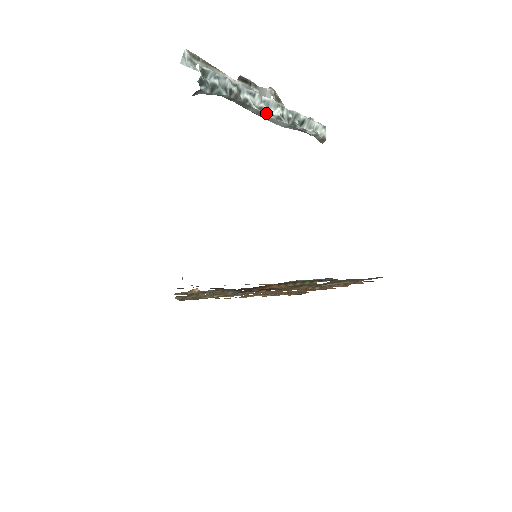
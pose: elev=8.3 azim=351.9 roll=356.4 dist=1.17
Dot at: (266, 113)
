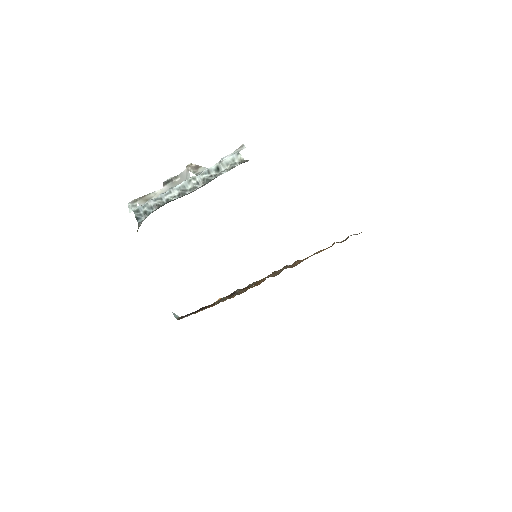
Dot at: (183, 194)
